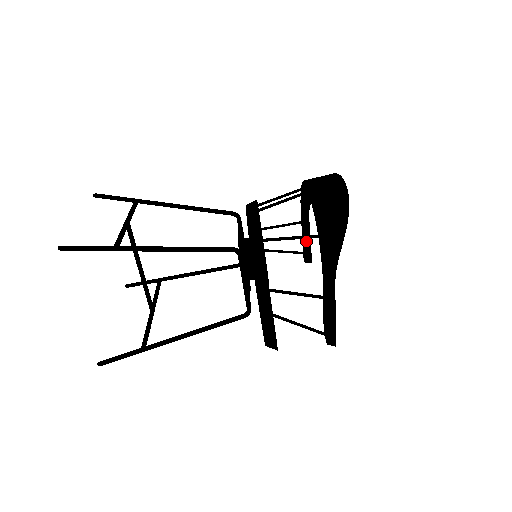
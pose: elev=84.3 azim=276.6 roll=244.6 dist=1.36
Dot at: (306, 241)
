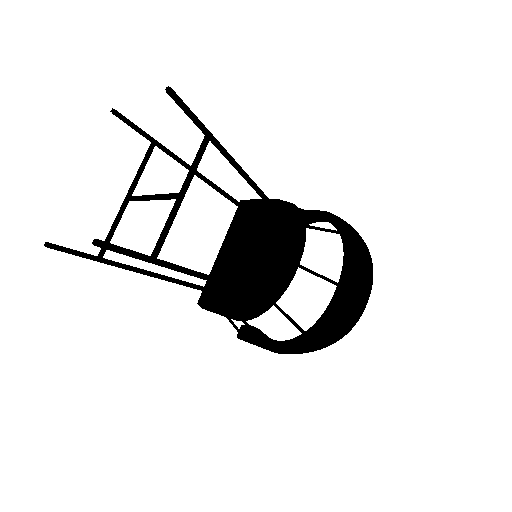
Dot at: occluded
